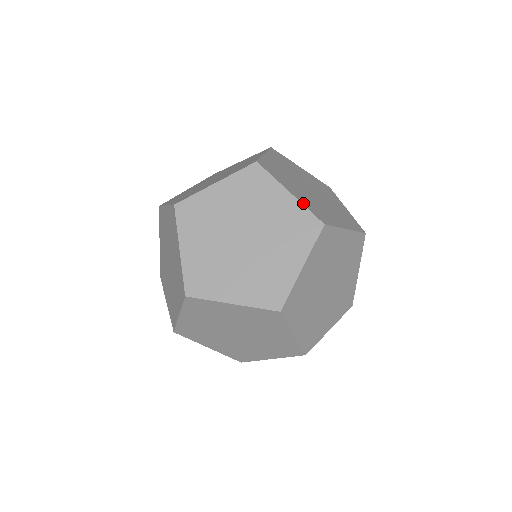
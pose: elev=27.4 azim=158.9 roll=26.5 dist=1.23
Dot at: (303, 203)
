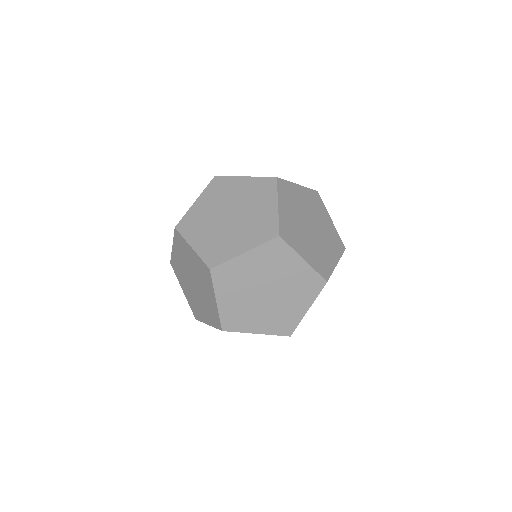
Dot at: (280, 217)
